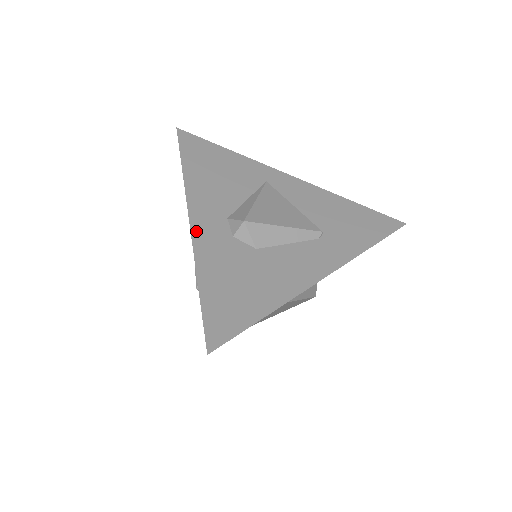
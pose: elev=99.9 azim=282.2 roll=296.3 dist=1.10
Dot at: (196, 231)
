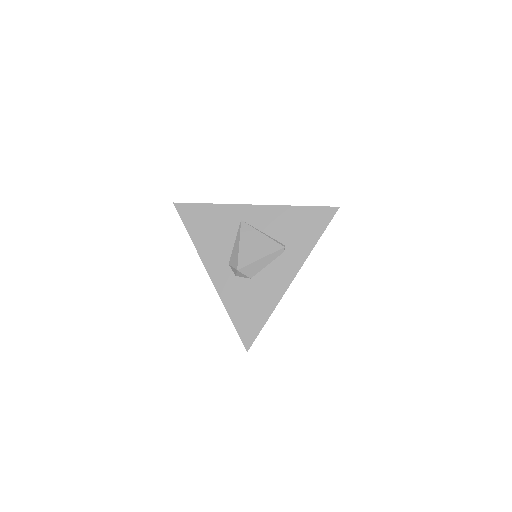
Dot at: (216, 282)
